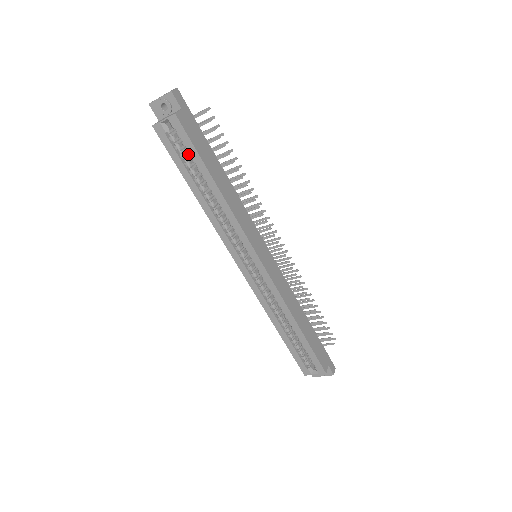
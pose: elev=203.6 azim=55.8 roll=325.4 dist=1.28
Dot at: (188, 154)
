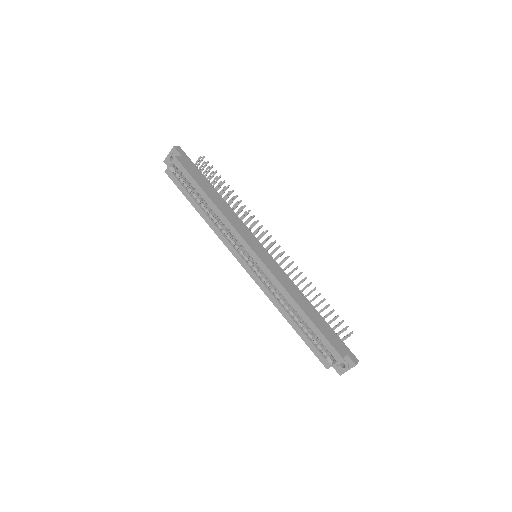
Dot at: (189, 183)
